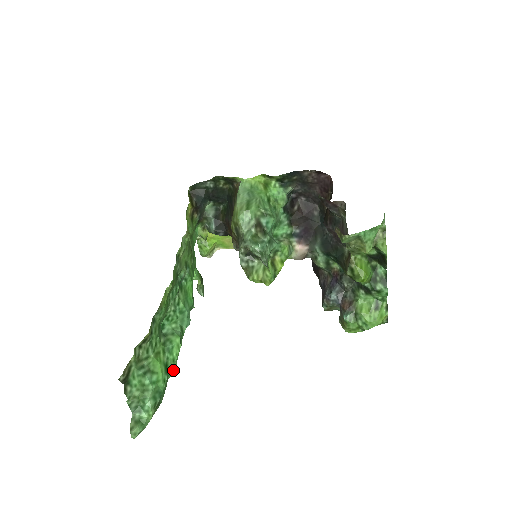
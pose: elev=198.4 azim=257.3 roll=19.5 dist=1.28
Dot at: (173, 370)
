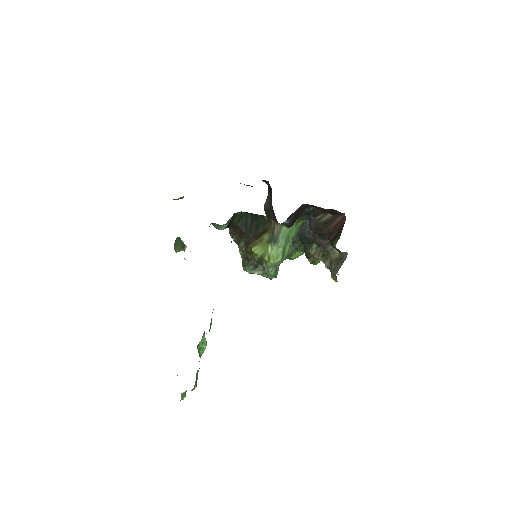
Dot at: occluded
